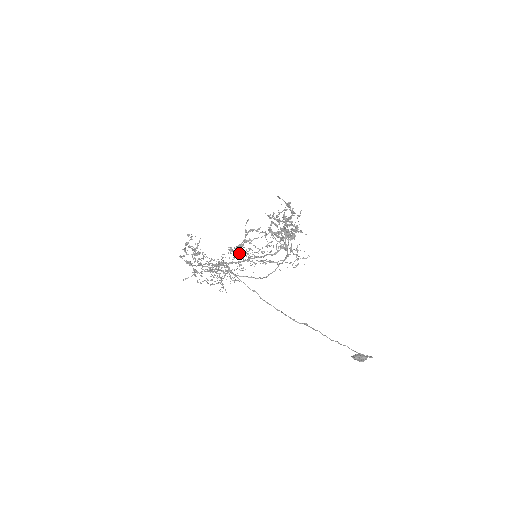
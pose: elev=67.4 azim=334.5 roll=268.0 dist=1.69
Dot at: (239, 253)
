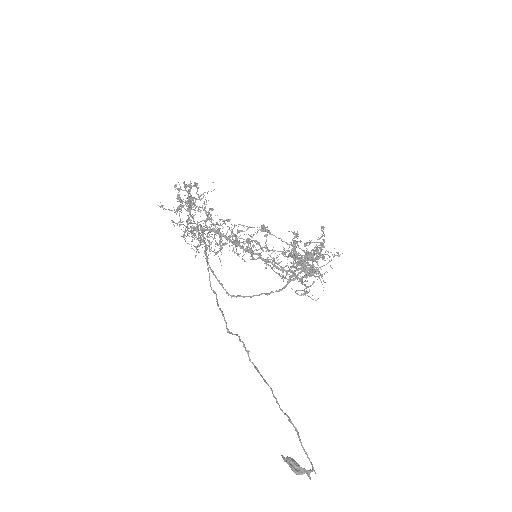
Dot at: occluded
